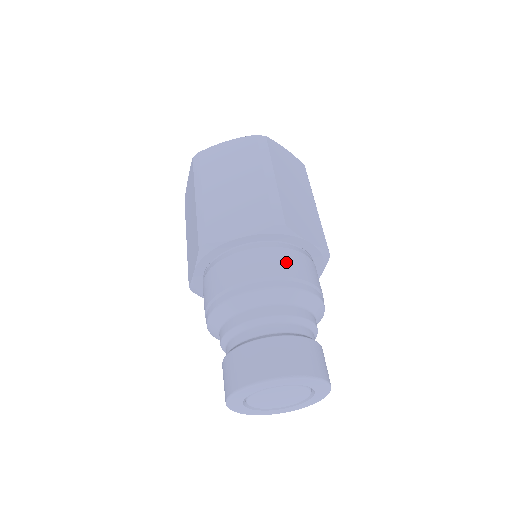
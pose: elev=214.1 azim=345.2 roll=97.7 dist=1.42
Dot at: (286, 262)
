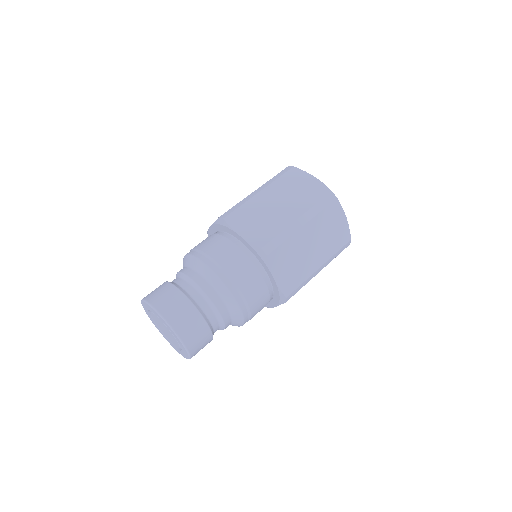
Dot at: (245, 274)
